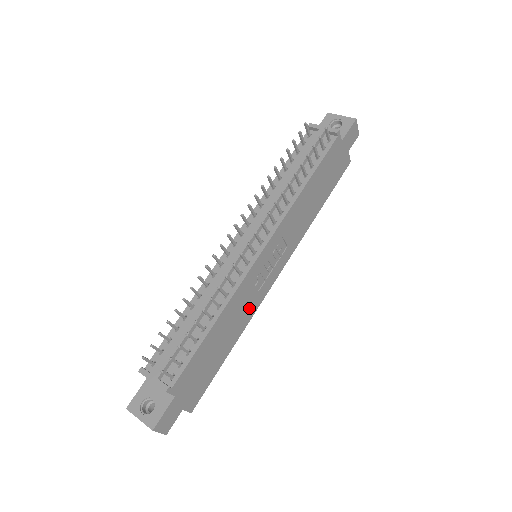
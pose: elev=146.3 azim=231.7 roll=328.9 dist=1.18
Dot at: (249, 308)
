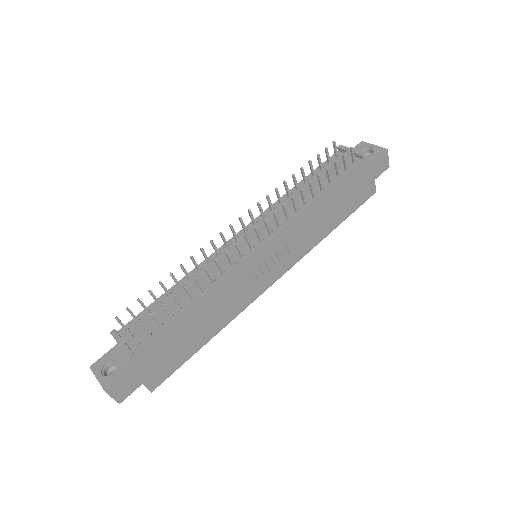
Dot at: (236, 304)
